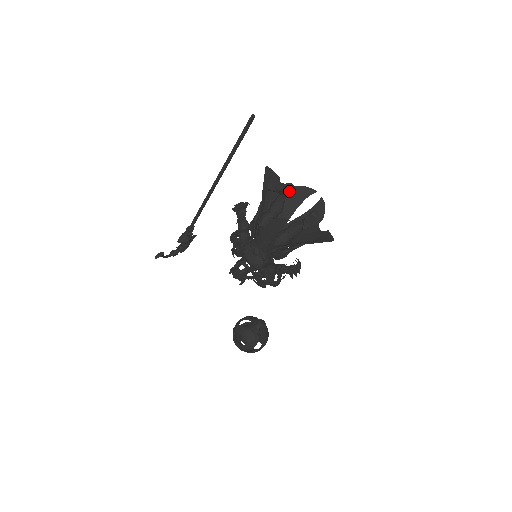
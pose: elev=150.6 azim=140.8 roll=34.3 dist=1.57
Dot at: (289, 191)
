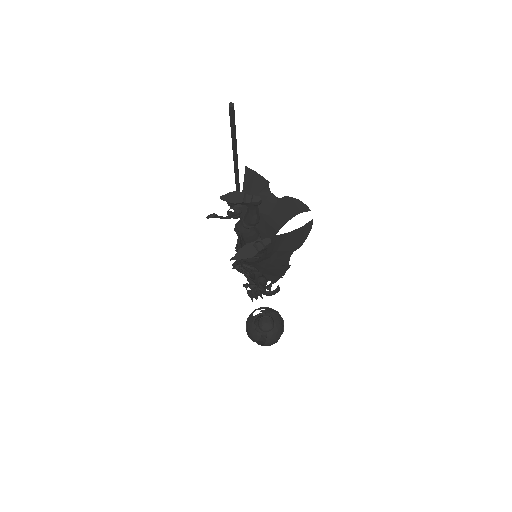
Dot at: (257, 204)
